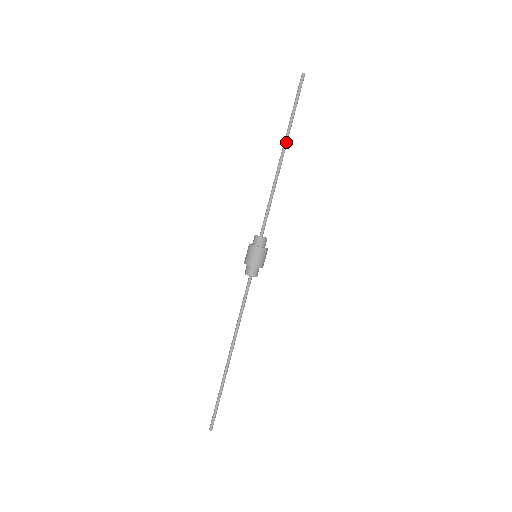
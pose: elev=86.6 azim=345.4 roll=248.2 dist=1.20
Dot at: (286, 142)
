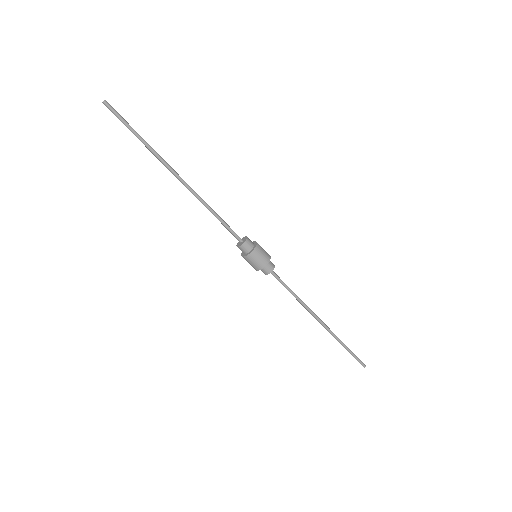
Dot at: (166, 166)
